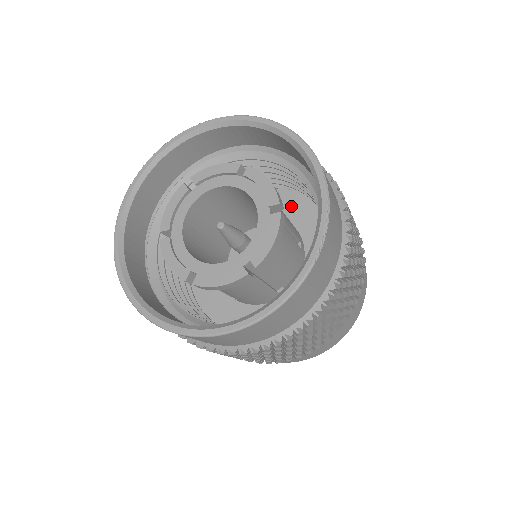
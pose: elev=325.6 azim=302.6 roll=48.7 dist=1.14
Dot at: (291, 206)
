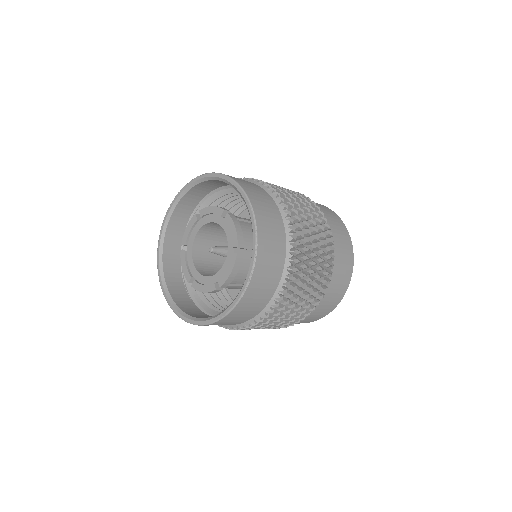
Dot at: occluded
